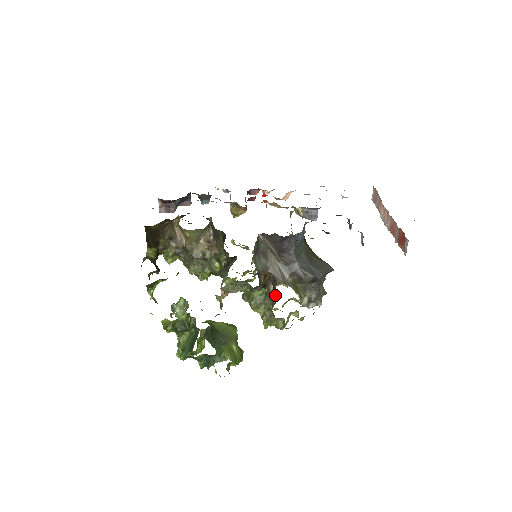
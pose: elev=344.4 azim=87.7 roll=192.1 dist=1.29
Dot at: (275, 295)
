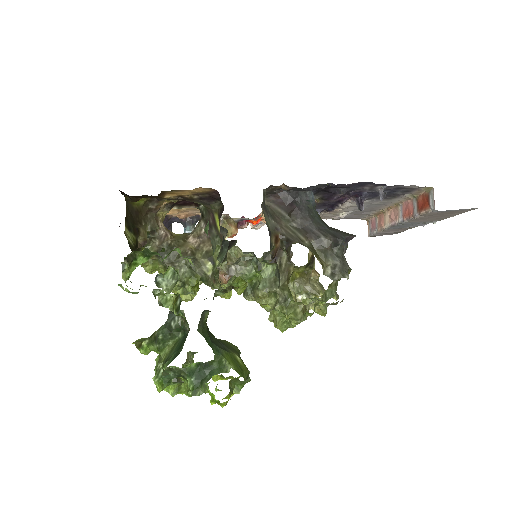
Dot at: (290, 267)
